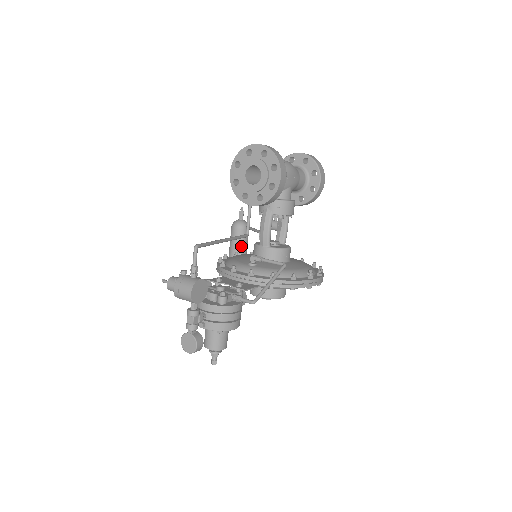
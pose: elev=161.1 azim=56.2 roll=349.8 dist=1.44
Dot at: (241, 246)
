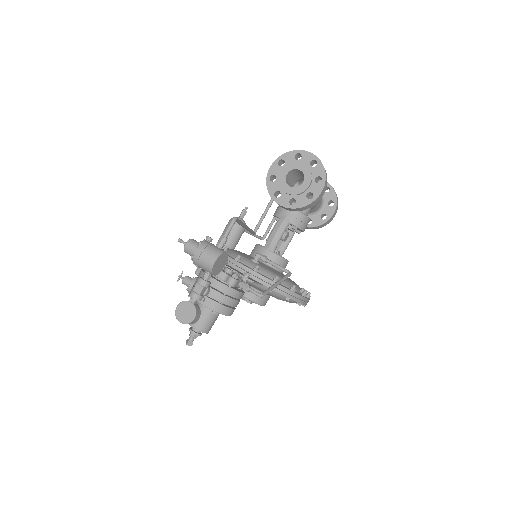
Dot at: (232, 243)
